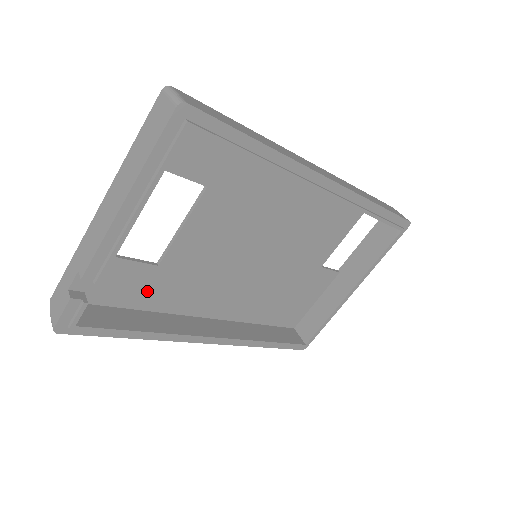
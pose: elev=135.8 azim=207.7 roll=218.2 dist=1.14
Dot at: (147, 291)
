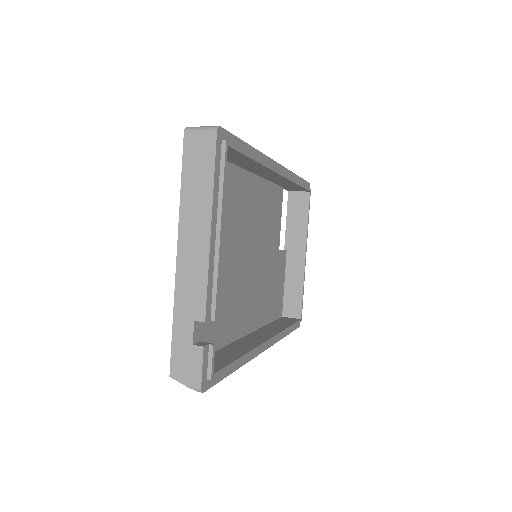
Dot at: (216, 328)
